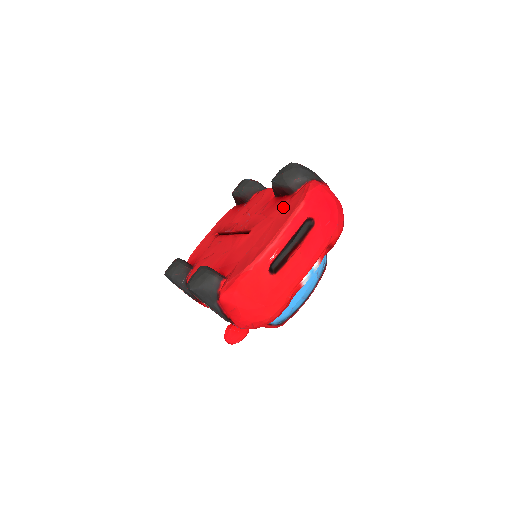
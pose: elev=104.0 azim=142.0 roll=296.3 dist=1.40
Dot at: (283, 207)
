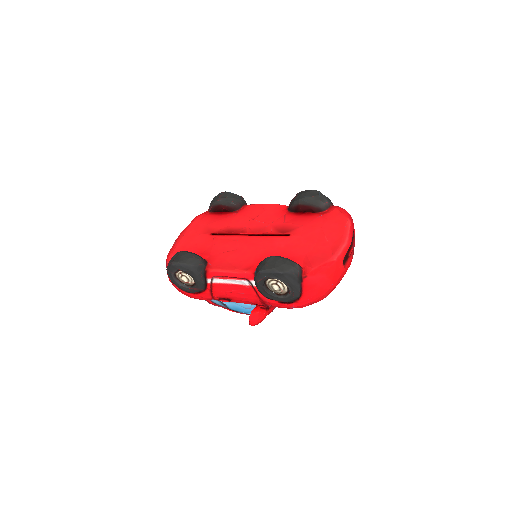
Dot at: (321, 220)
